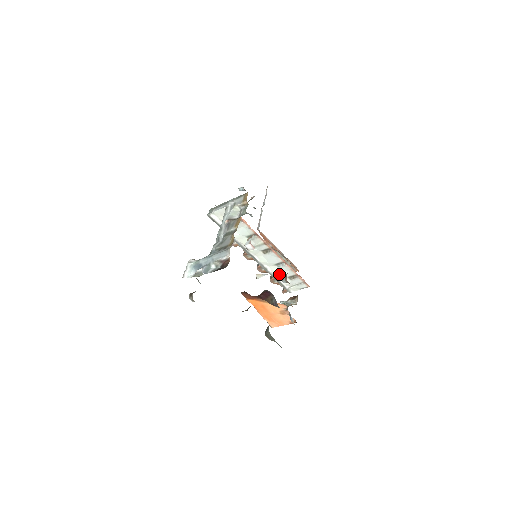
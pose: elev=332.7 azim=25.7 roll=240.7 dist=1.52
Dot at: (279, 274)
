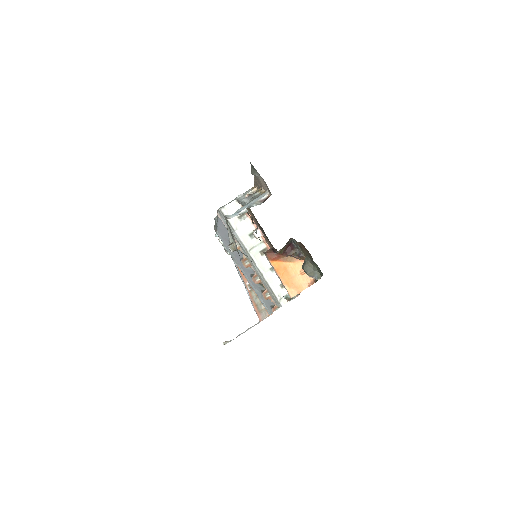
Dot at: (273, 281)
